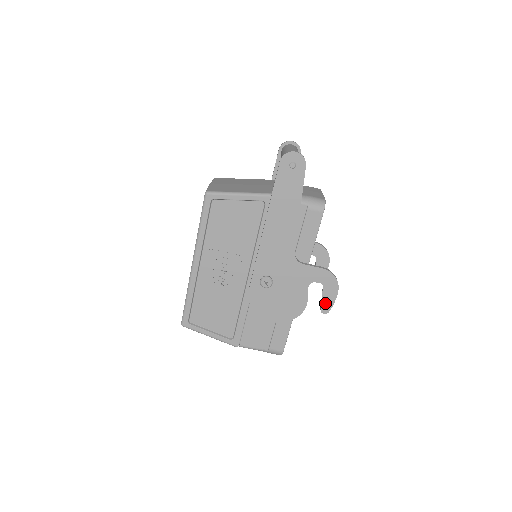
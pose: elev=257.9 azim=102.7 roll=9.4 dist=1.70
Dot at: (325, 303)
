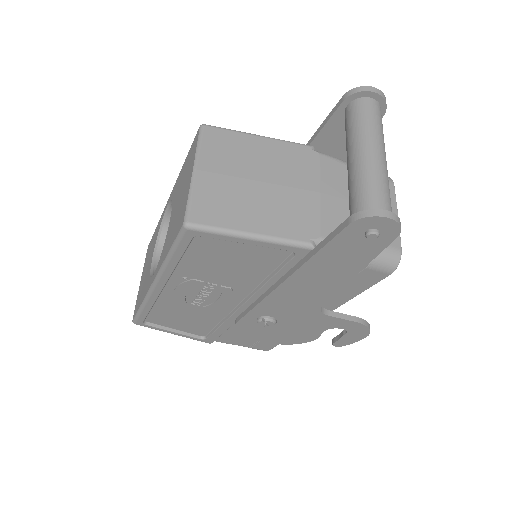
Dot at: (342, 341)
